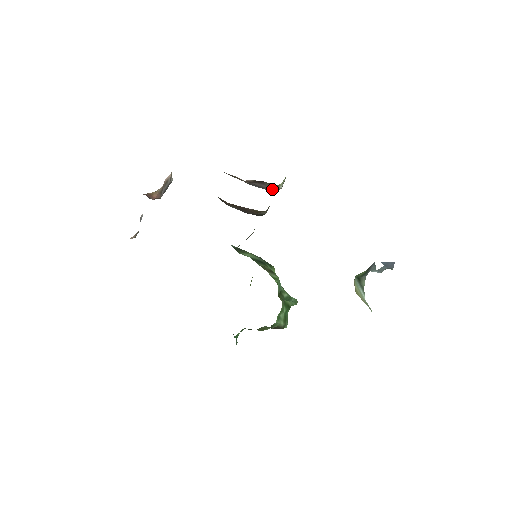
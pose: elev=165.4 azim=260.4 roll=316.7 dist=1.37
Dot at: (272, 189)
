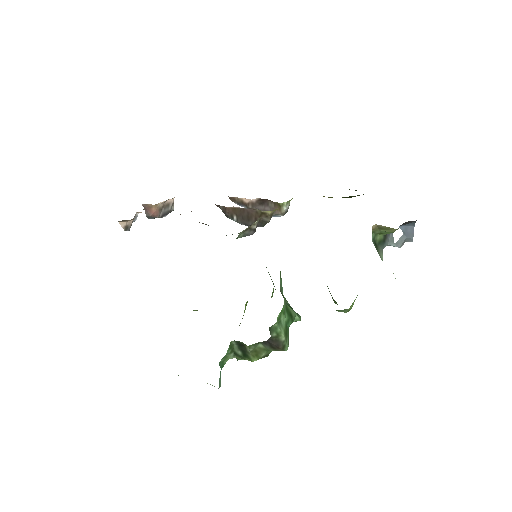
Dot at: (275, 212)
